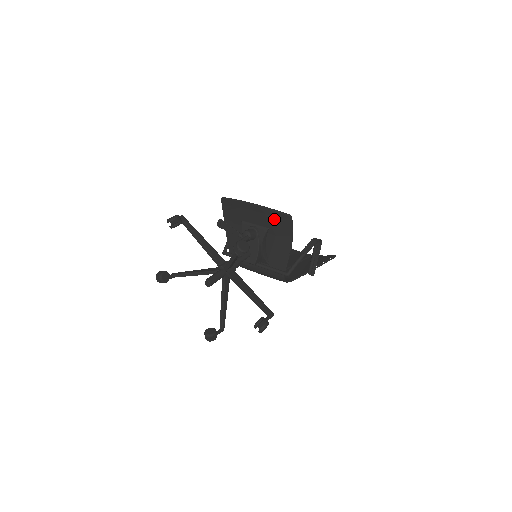
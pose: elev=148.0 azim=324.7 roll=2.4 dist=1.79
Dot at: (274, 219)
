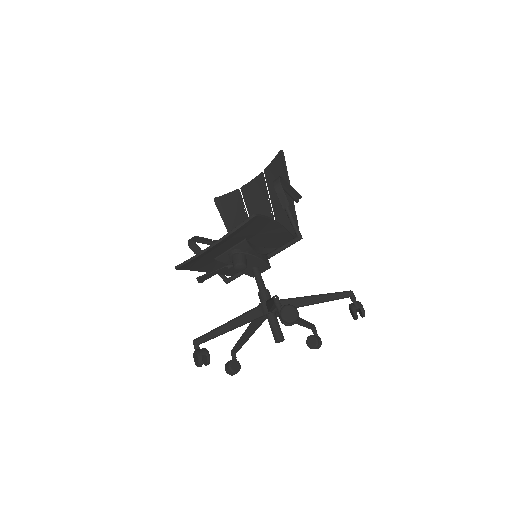
Dot at: (243, 232)
